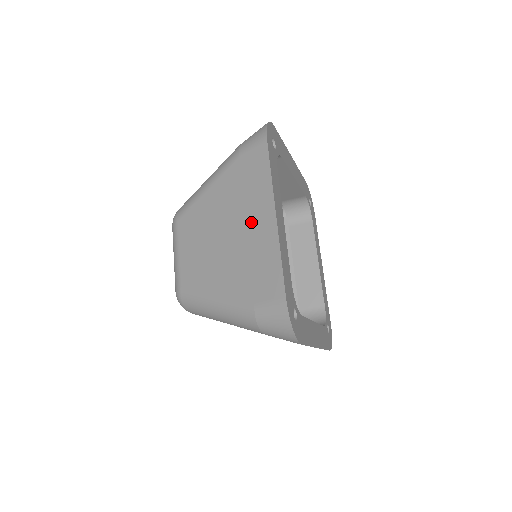
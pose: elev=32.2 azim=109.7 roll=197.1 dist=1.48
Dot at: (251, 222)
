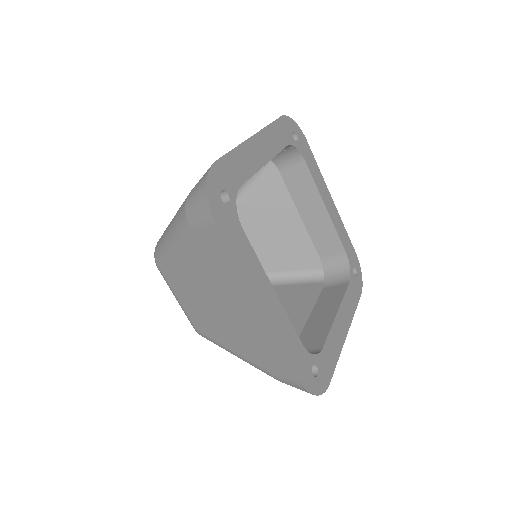
Dot at: occluded
